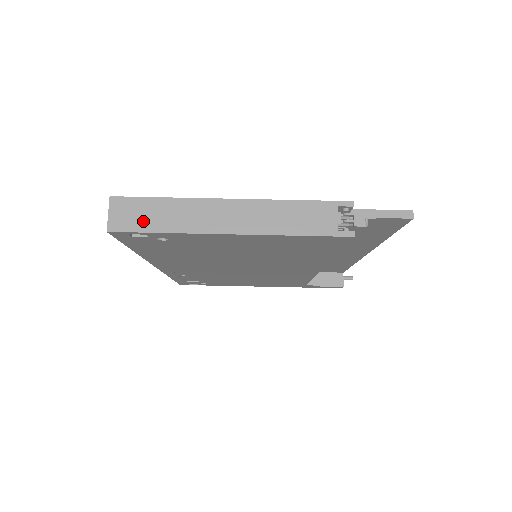
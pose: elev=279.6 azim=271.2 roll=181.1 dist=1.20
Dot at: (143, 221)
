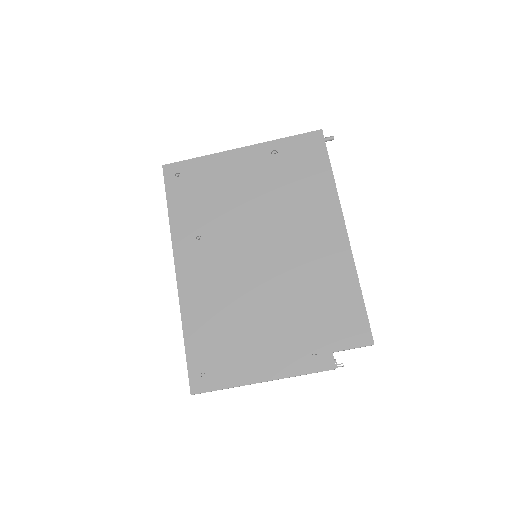
Dot at: occluded
